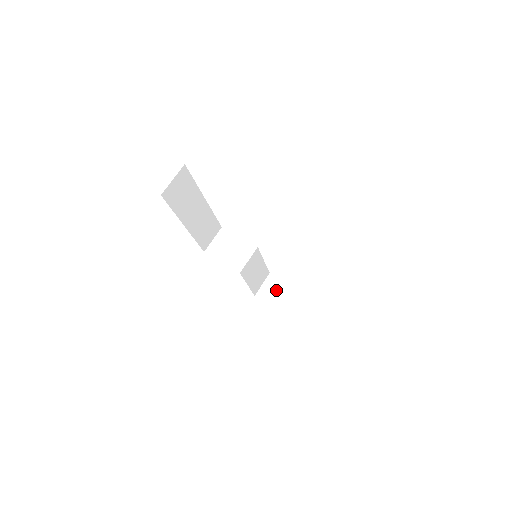
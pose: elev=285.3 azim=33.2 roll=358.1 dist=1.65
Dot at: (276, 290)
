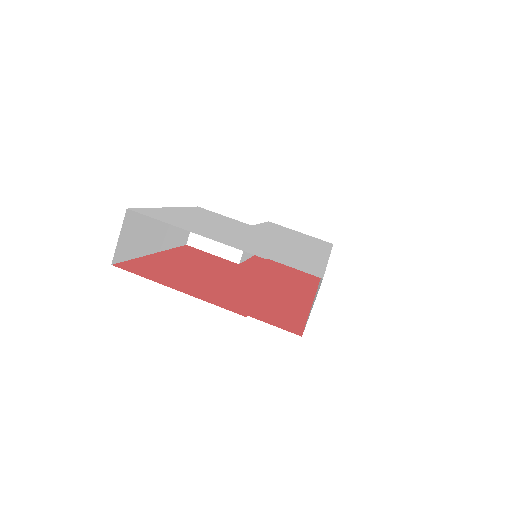
Dot at: occluded
